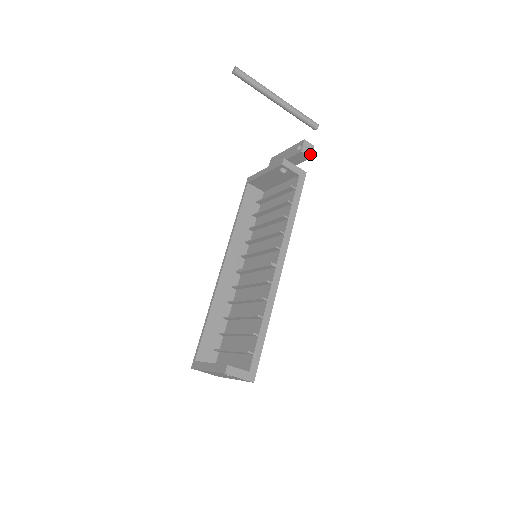
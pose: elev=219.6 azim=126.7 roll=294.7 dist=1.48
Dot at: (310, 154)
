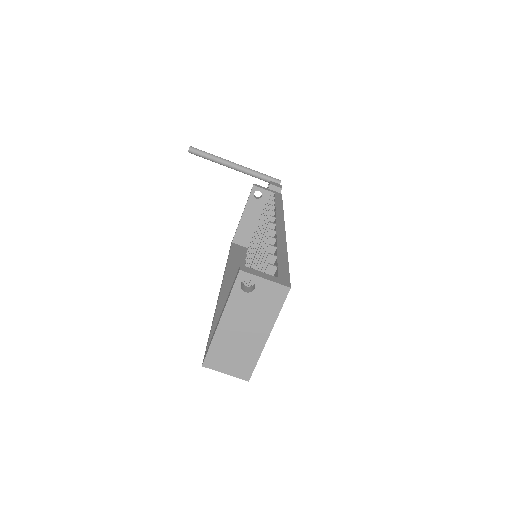
Dot at: (280, 187)
